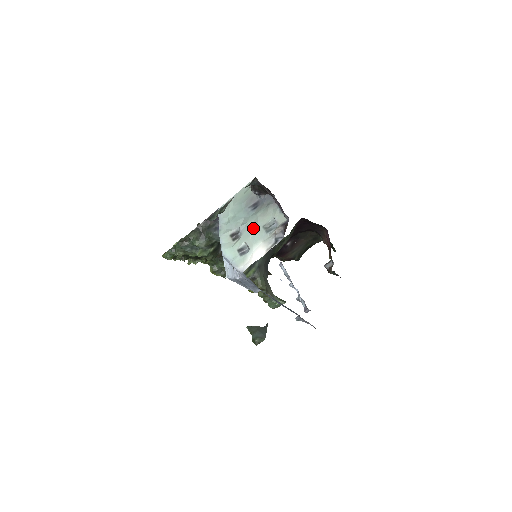
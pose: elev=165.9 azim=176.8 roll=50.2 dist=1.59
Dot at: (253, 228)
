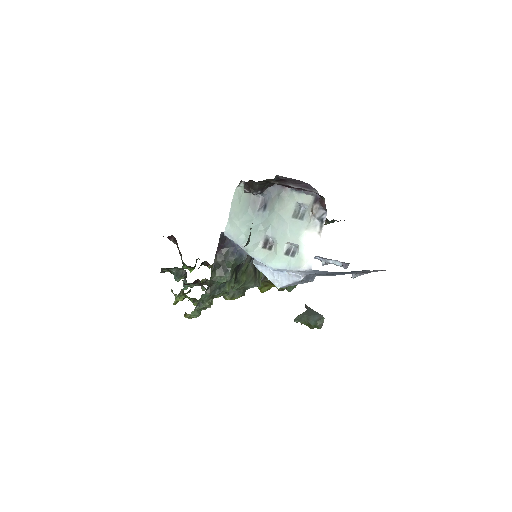
Dot at: (283, 225)
